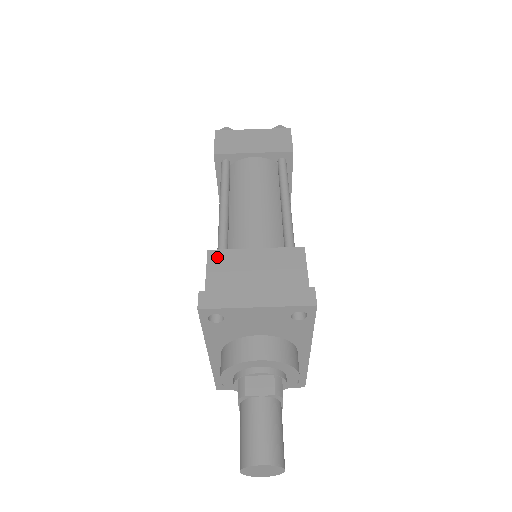
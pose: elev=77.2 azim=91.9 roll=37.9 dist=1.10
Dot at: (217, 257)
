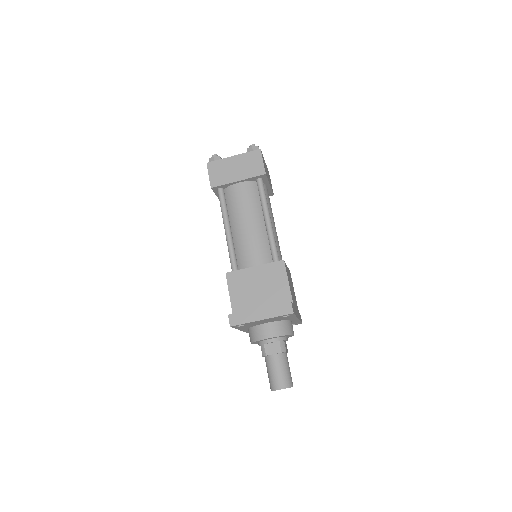
Dot at: (232, 277)
